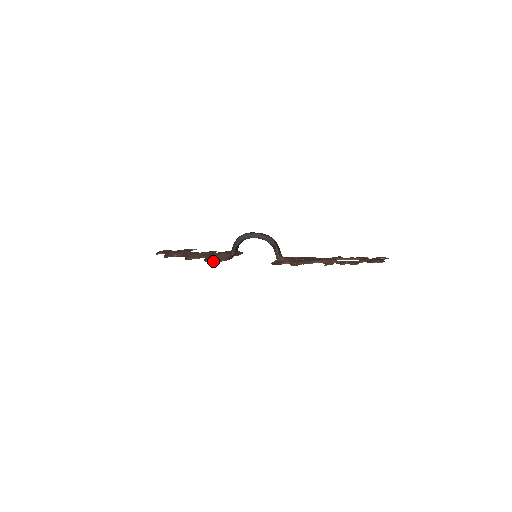
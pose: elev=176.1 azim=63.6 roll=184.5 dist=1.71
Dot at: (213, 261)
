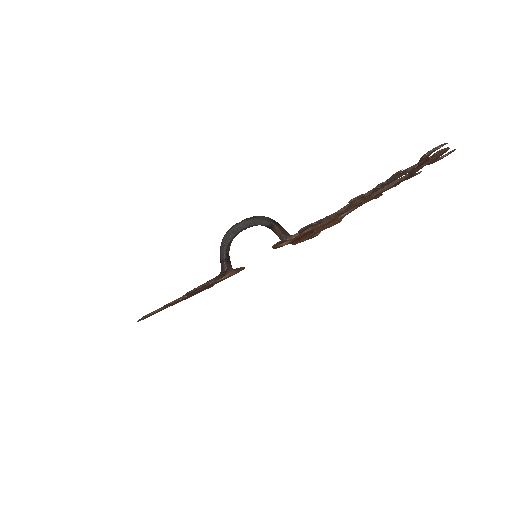
Dot at: (195, 288)
